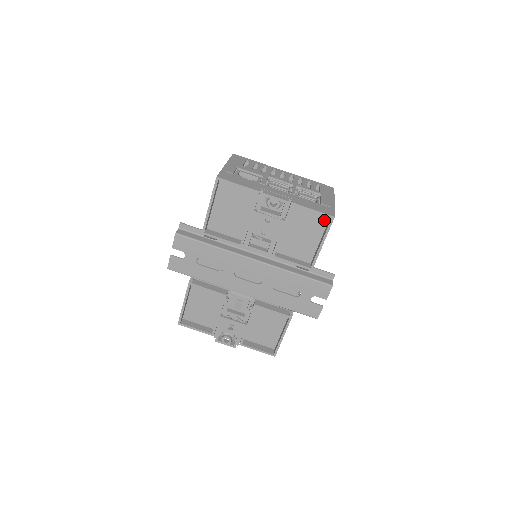
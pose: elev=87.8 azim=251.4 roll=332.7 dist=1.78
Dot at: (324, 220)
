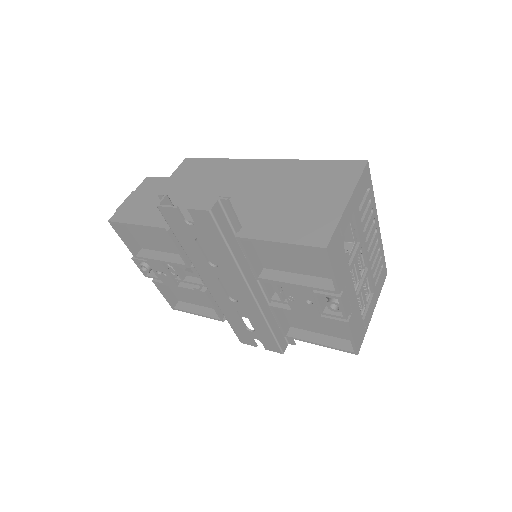
Dot at: (347, 337)
